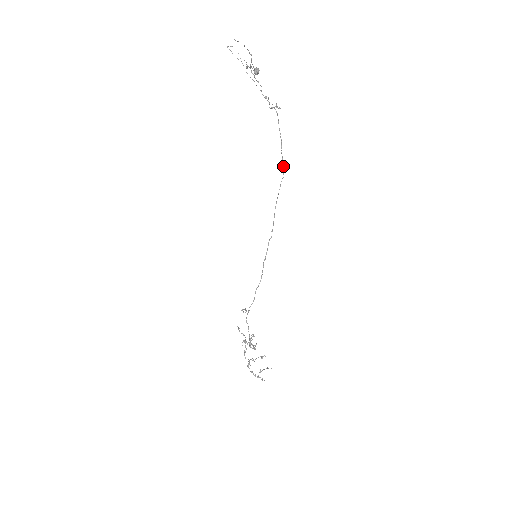
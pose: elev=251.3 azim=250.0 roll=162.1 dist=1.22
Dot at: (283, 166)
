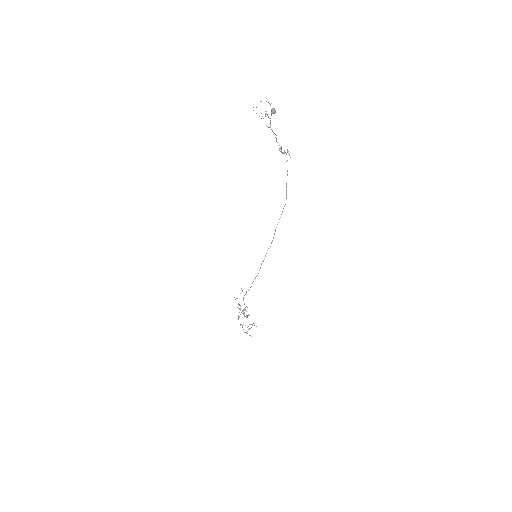
Dot at: (286, 196)
